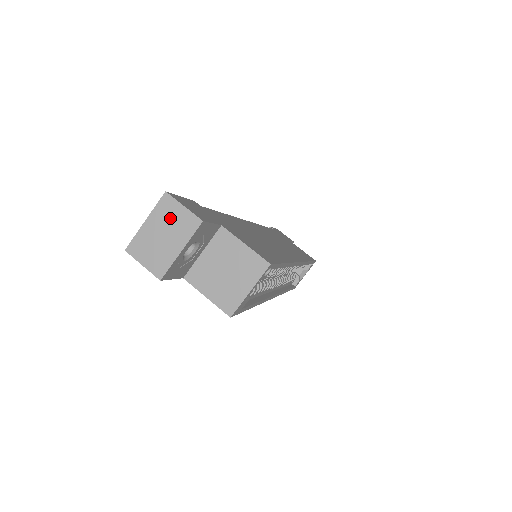
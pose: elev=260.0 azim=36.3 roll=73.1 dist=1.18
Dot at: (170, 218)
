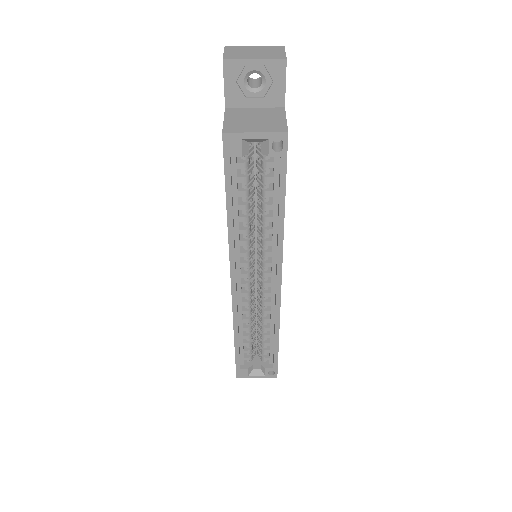
Dot at: (270, 51)
